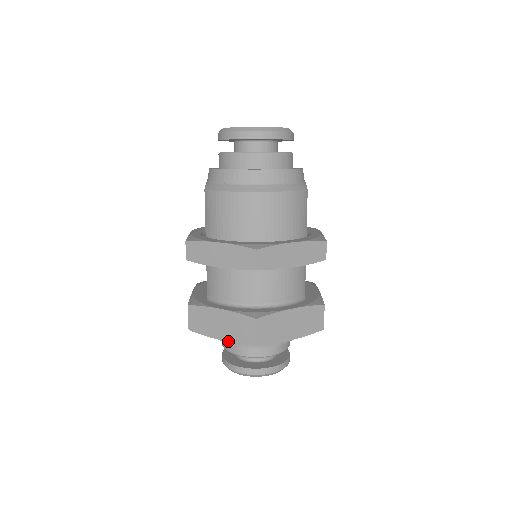
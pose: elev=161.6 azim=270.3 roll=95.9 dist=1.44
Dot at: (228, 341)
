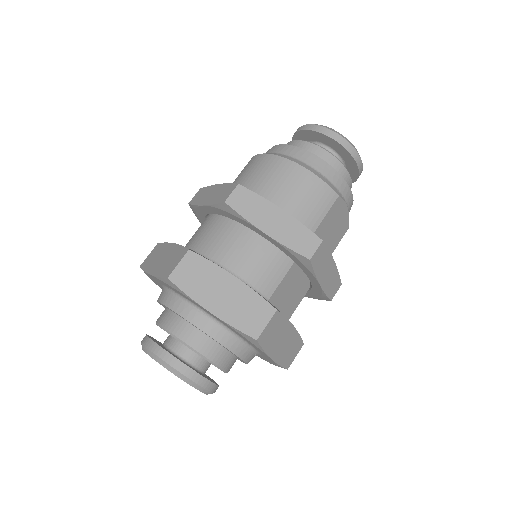
Dot at: (154, 275)
